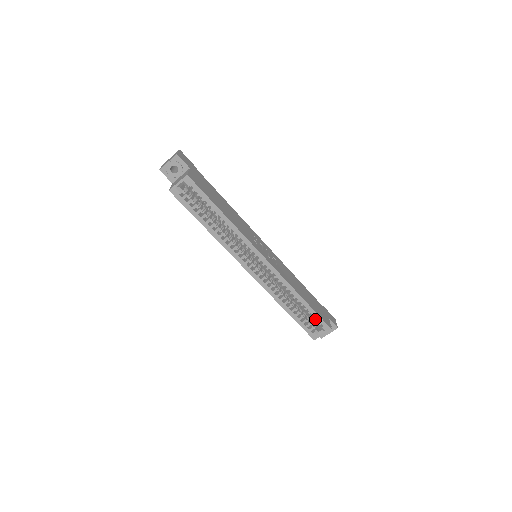
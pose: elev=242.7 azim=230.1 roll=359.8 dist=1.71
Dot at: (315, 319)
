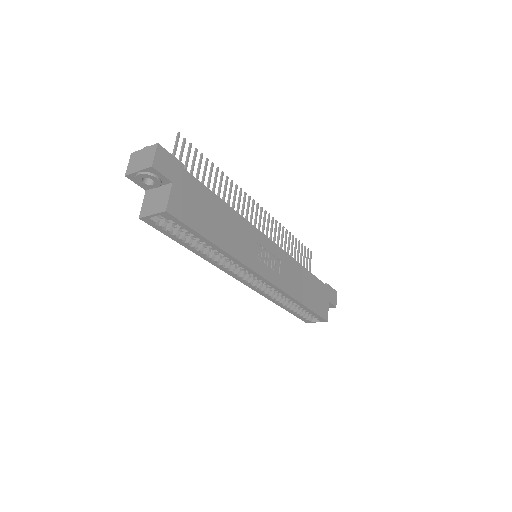
Dot at: (312, 315)
